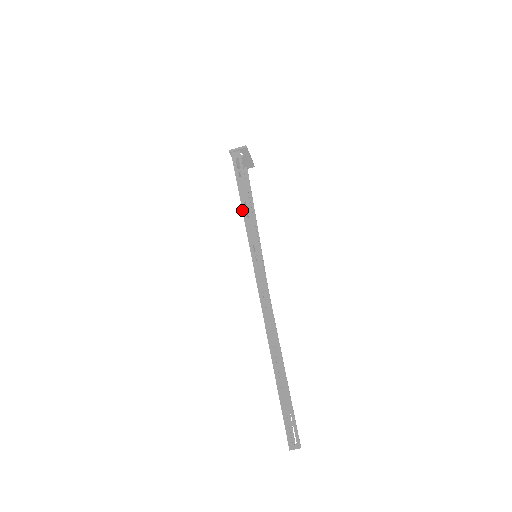
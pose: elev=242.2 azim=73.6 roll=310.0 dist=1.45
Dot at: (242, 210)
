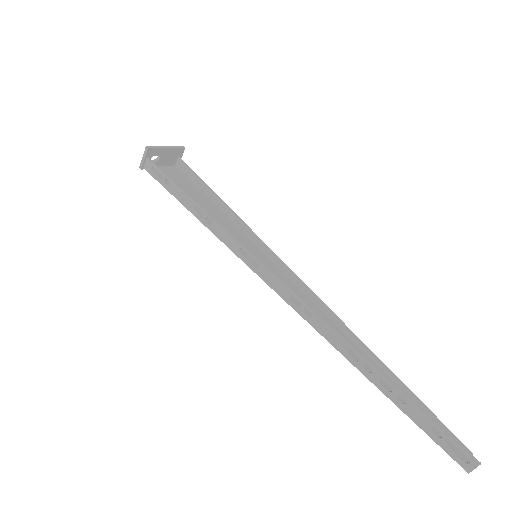
Dot at: occluded
